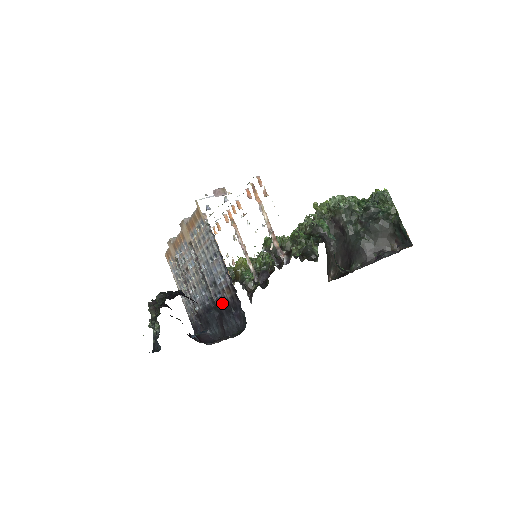
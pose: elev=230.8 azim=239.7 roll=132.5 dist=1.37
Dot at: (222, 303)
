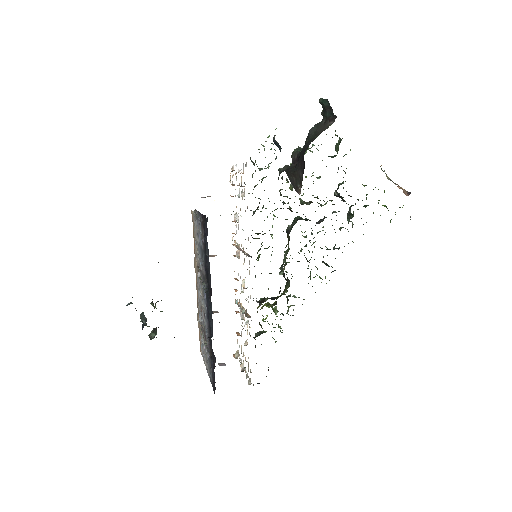
Dot at: (205, 259)
